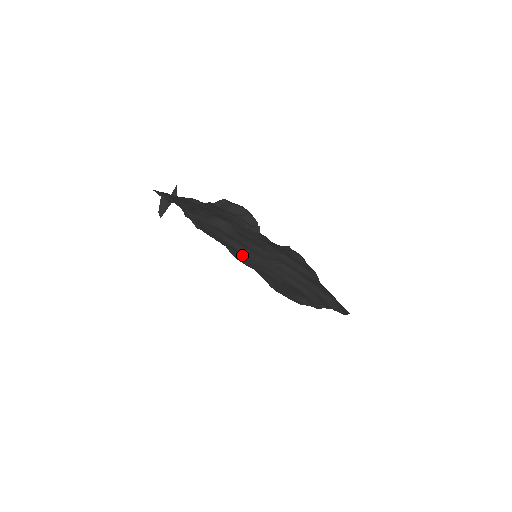
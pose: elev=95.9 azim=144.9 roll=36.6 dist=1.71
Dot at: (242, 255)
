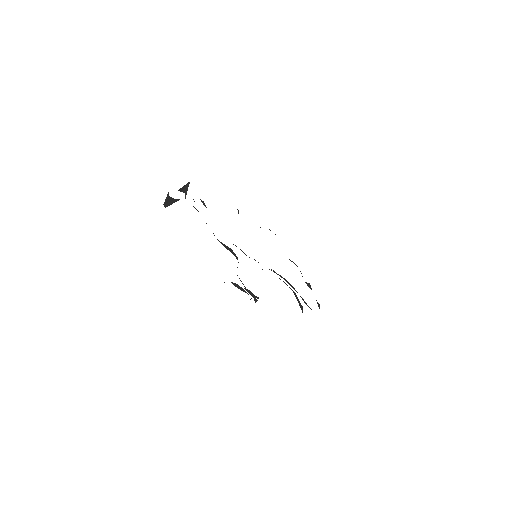
Dot at: occluded
